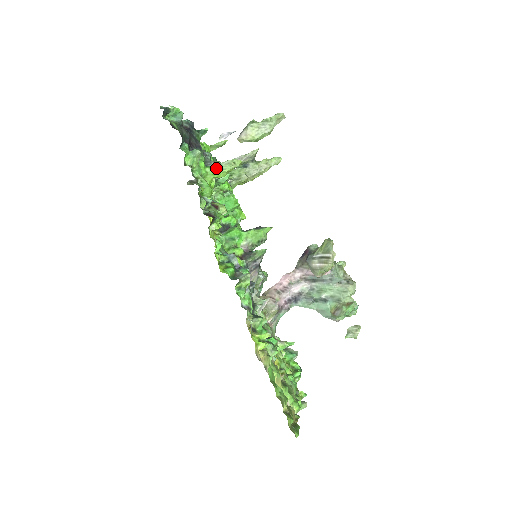
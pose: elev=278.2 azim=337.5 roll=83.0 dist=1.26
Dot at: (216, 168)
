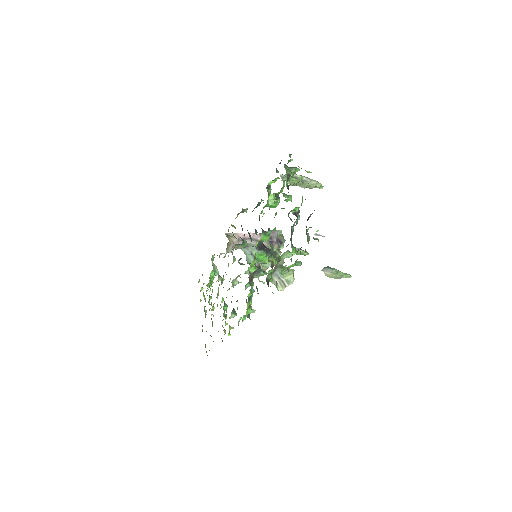
Dot at: occluded
